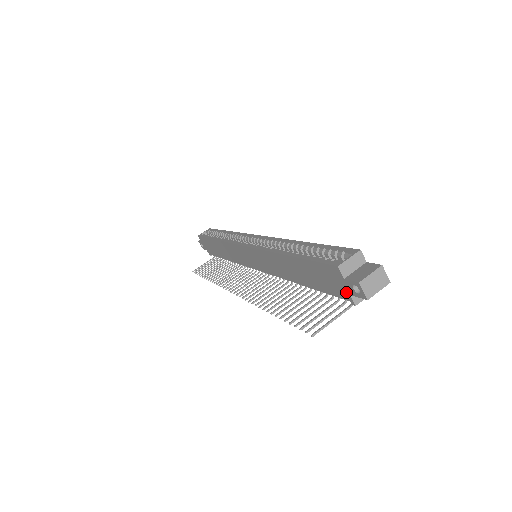
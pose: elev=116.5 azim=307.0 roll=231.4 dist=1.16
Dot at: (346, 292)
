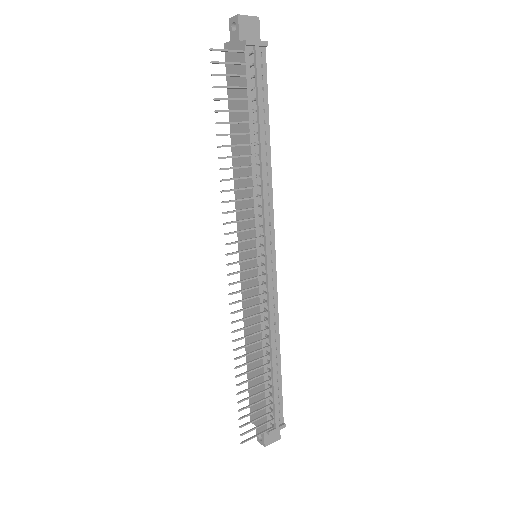
Dot at: (239, 47)
